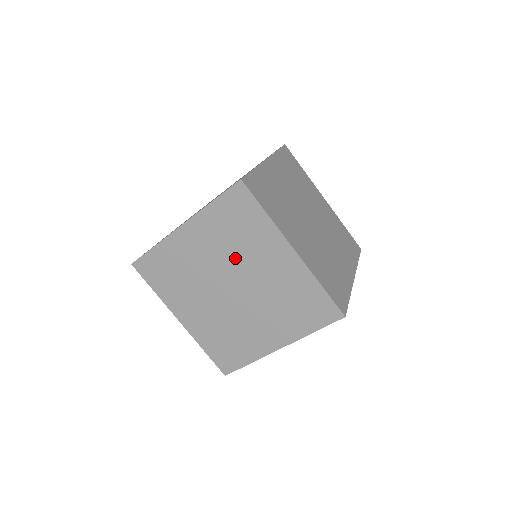
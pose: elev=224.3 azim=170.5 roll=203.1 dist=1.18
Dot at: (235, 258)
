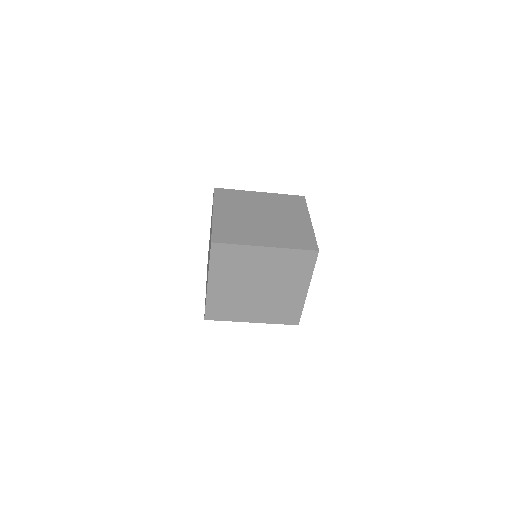
Dot at: (245, 274)
